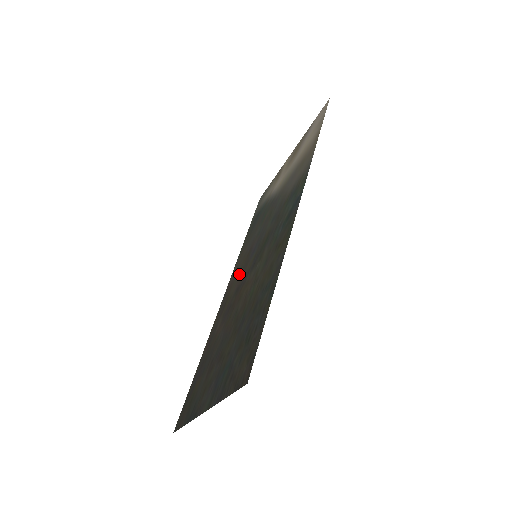
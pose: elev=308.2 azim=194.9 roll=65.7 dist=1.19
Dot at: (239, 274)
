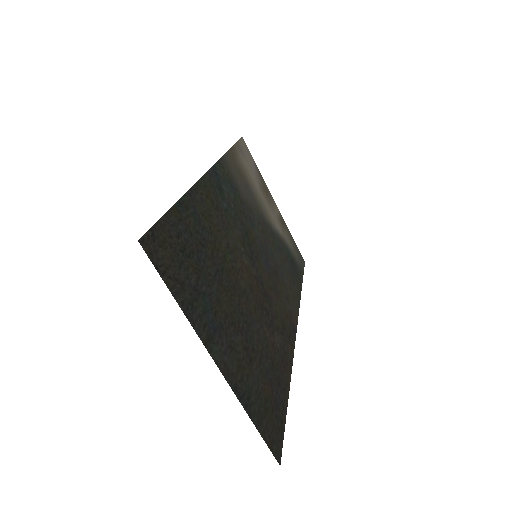
Dot at: (277, 295)
